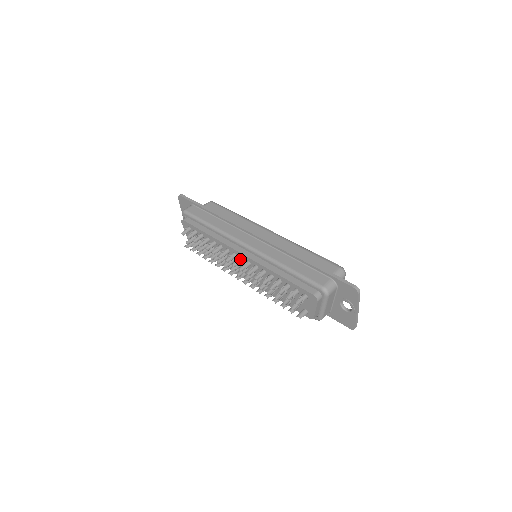
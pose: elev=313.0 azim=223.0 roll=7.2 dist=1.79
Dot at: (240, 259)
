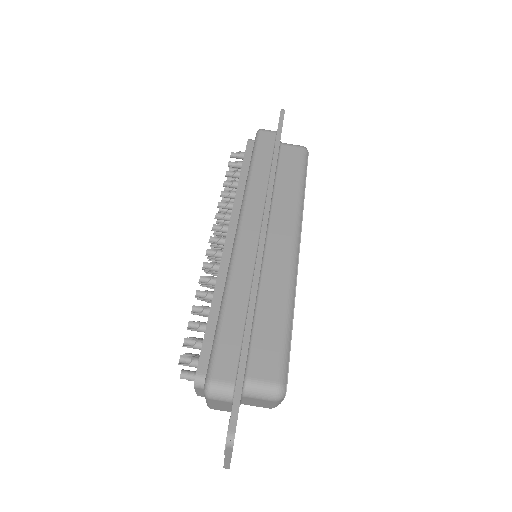
Dot at: (221, 239)
